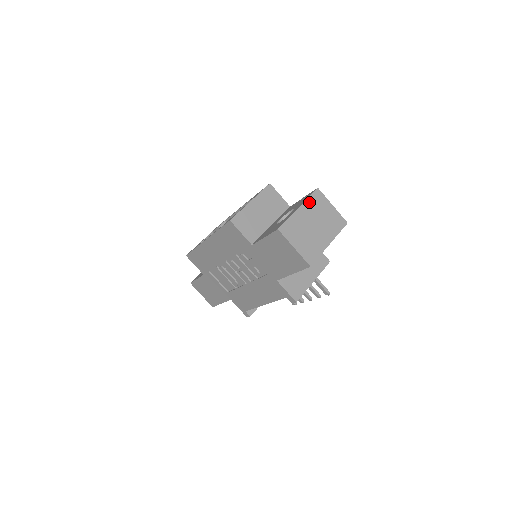
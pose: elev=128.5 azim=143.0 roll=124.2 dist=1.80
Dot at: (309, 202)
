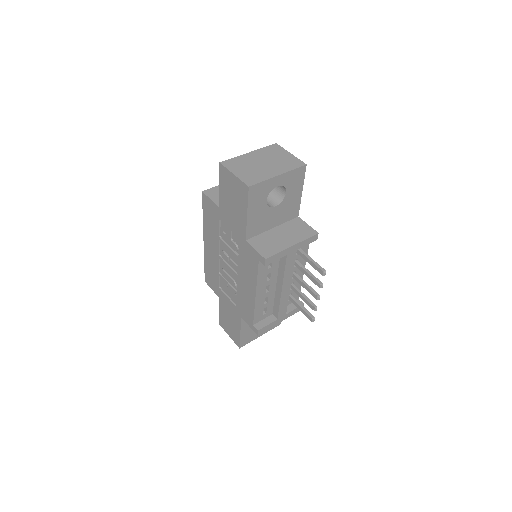
Dot at: (262, 150)
